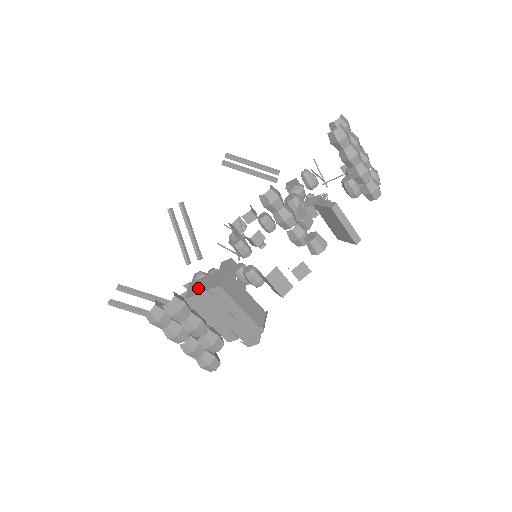
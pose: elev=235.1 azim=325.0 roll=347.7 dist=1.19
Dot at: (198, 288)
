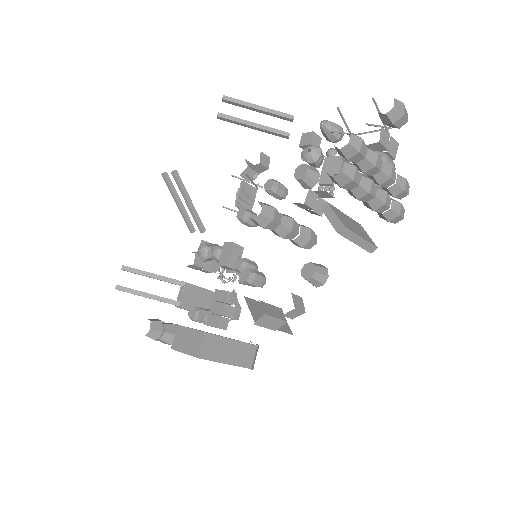
Dot at: (182, 343)
